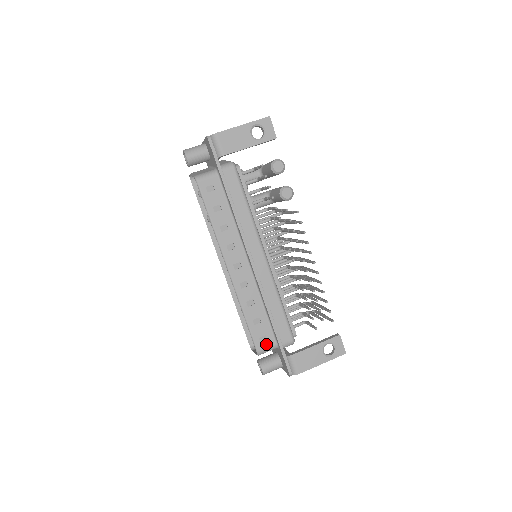
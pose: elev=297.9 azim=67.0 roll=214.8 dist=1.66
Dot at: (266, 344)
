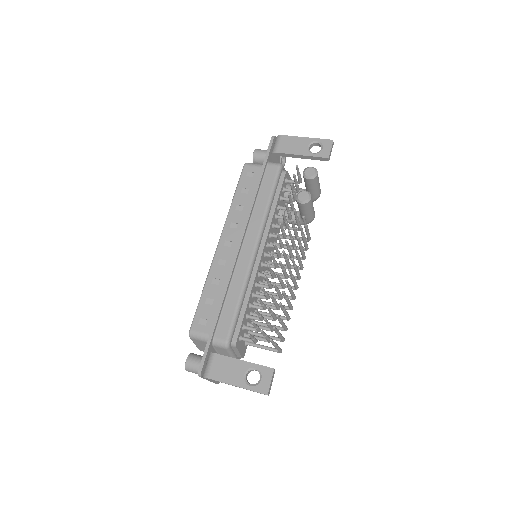
Dot at: (202, 328)
